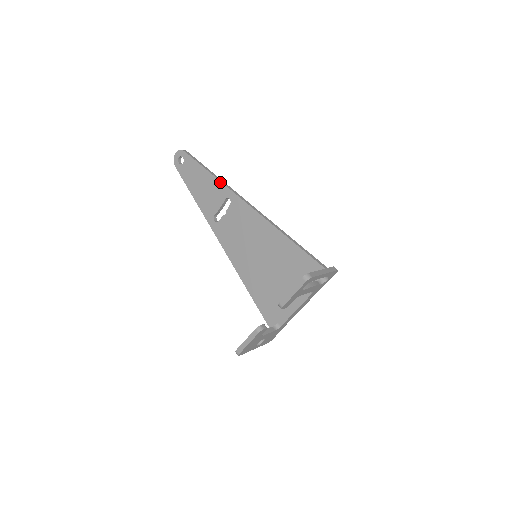
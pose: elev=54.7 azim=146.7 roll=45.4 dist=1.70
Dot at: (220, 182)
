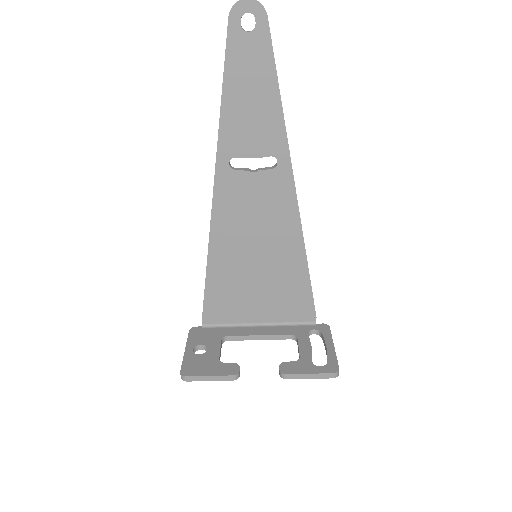
Dot at: (284, 129)
